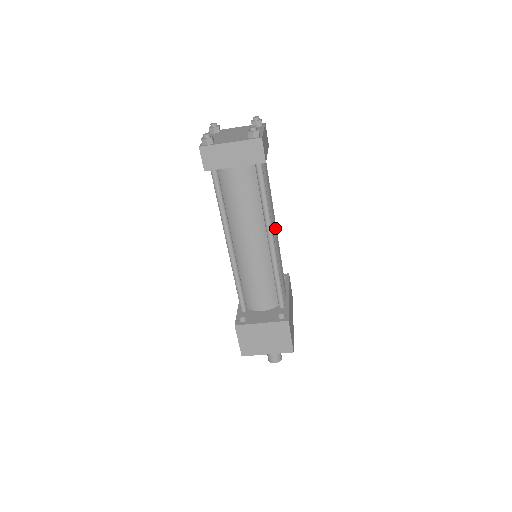
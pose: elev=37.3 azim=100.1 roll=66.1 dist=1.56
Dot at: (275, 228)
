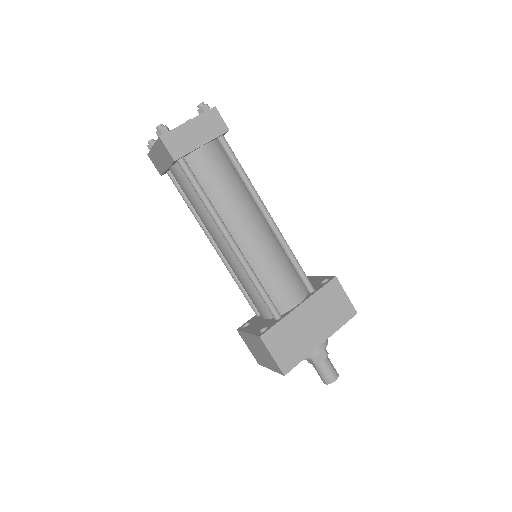
Dot at: (246, 226)
